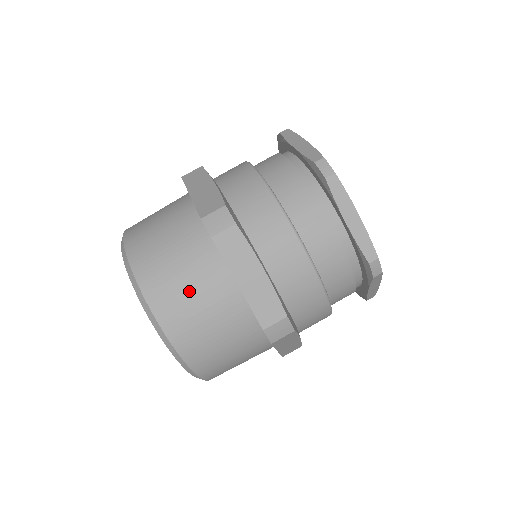
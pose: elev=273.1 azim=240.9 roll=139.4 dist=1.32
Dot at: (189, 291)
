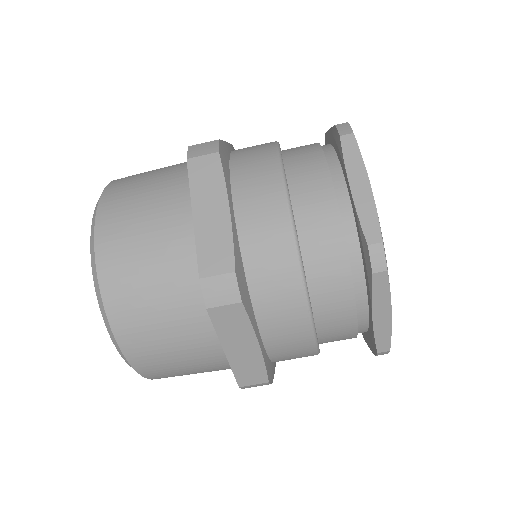
Dot at: (142, 215)
